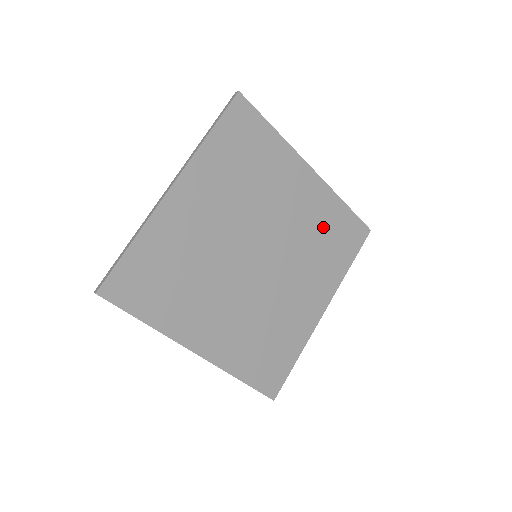
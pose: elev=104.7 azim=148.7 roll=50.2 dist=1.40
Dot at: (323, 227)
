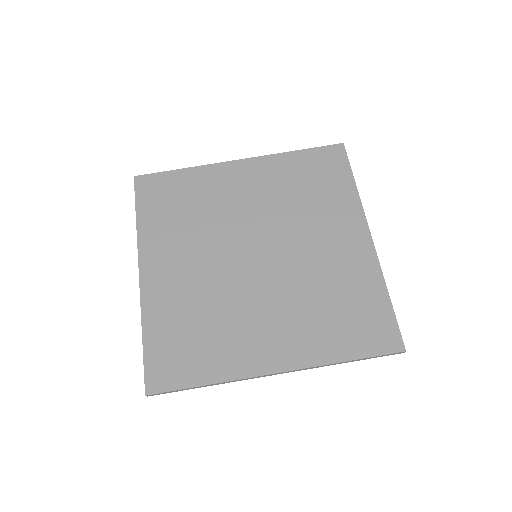
Dot at: (343, 292)
